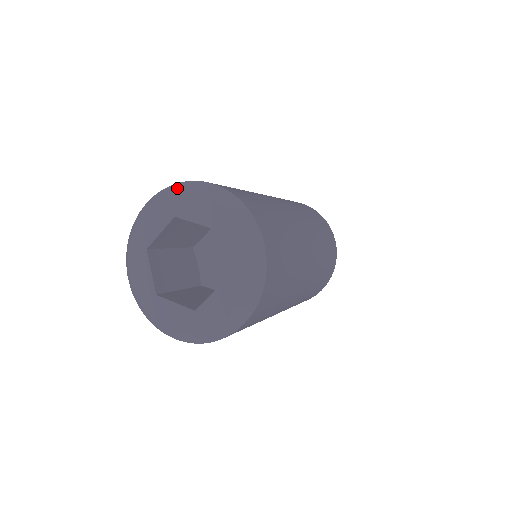
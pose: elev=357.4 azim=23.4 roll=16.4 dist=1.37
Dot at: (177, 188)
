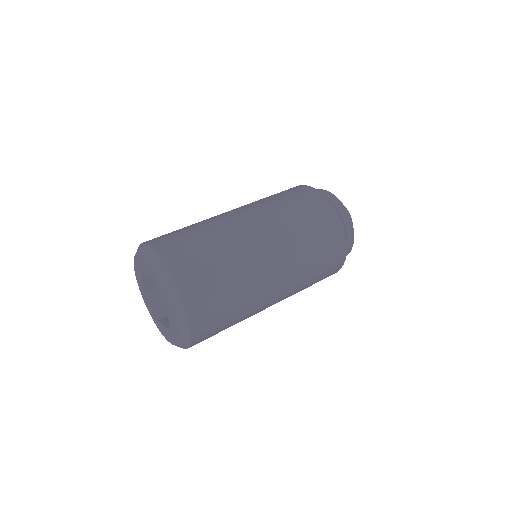
Dot at: occluded
